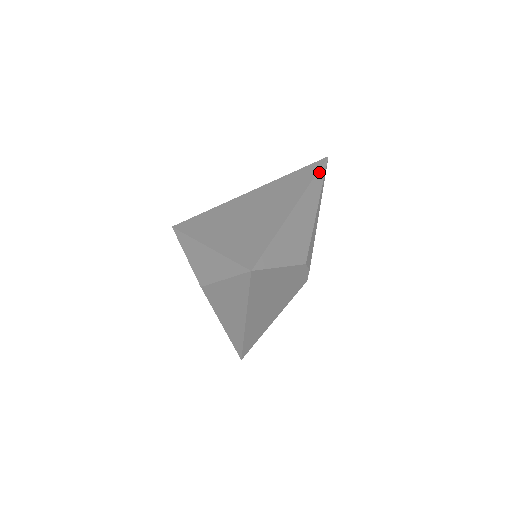
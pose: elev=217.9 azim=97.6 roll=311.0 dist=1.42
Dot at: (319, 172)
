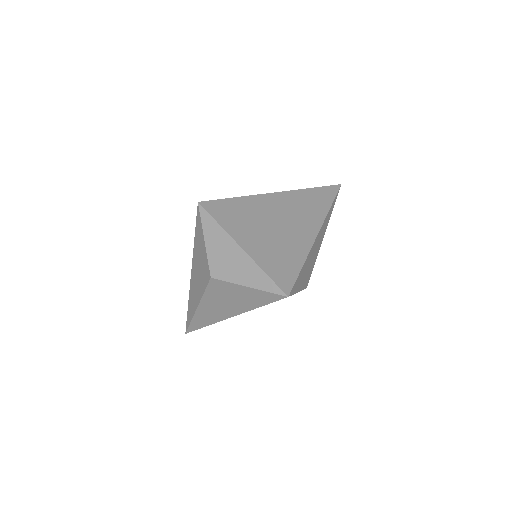
Dot at: (335, 199)
